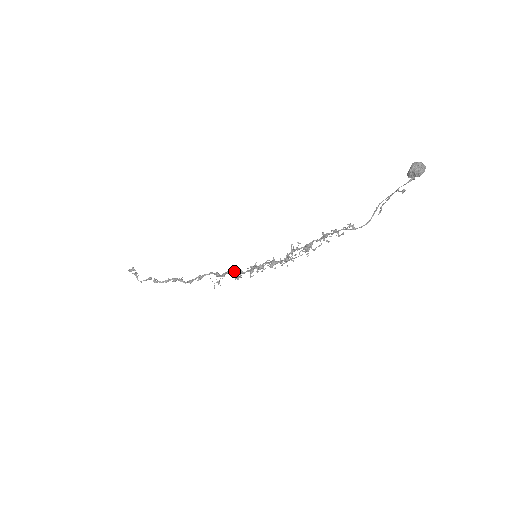
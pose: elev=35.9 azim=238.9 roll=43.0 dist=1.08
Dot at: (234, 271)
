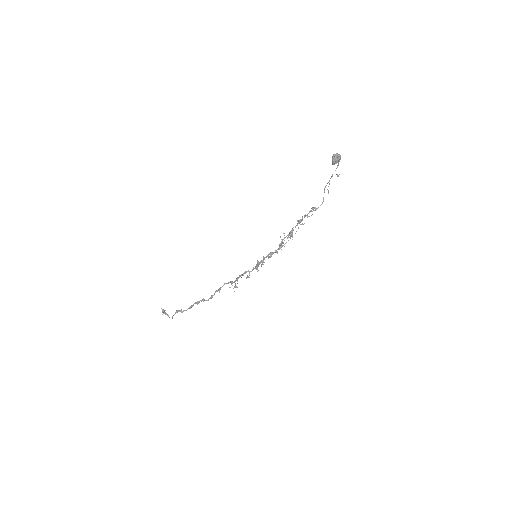
Dot at: (244, 273)
